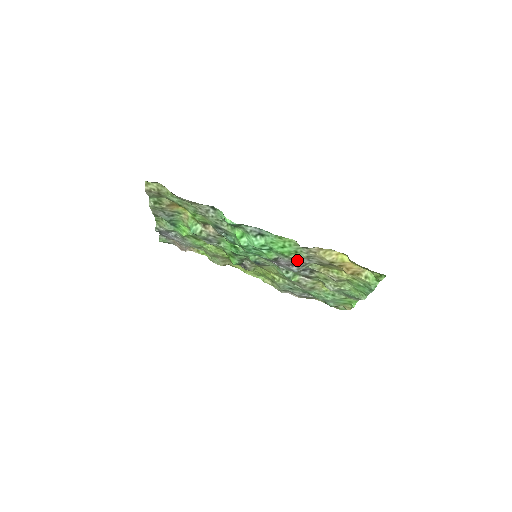
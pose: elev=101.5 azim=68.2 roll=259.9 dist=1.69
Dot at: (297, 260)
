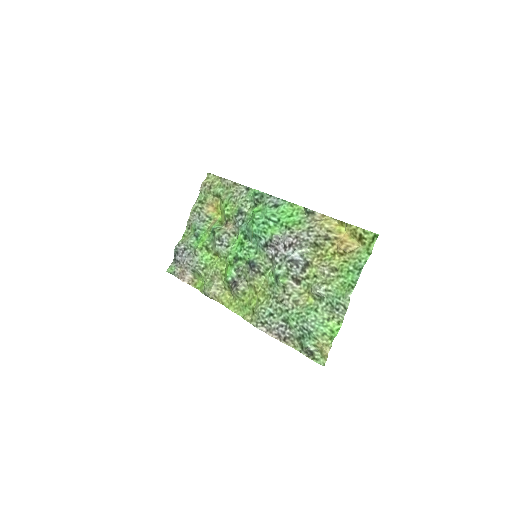
Dot at: (297, 234)
